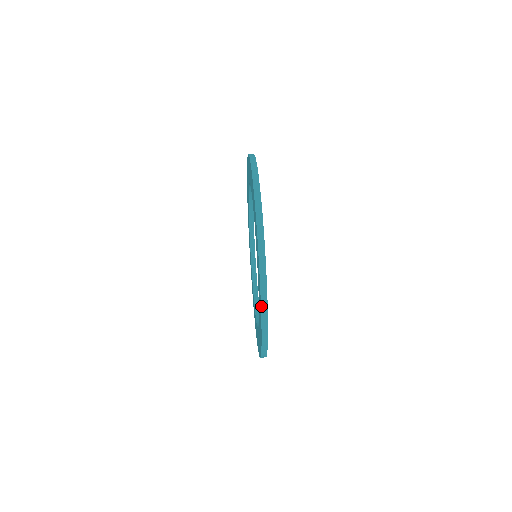
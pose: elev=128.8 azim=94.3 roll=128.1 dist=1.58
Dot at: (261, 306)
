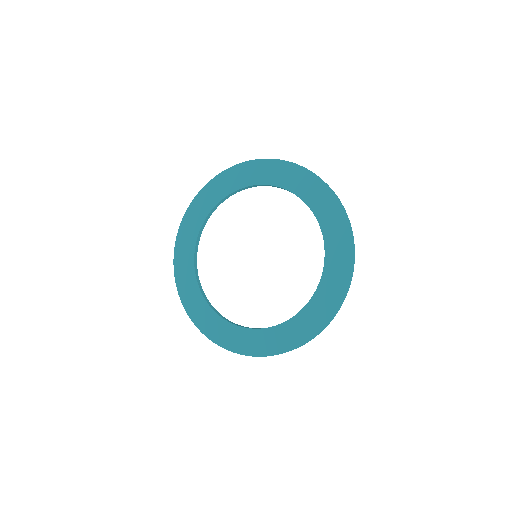
Dot at: (297, 164)
